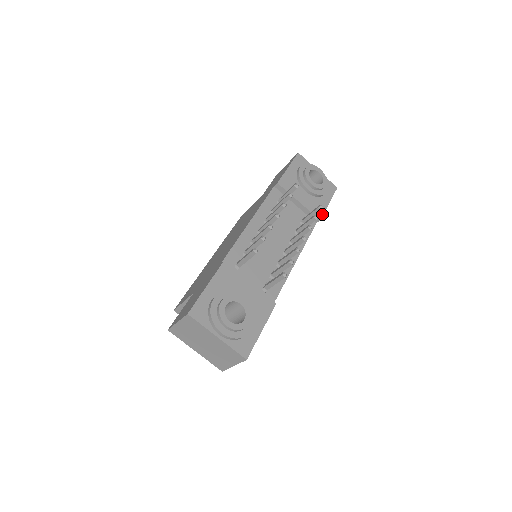
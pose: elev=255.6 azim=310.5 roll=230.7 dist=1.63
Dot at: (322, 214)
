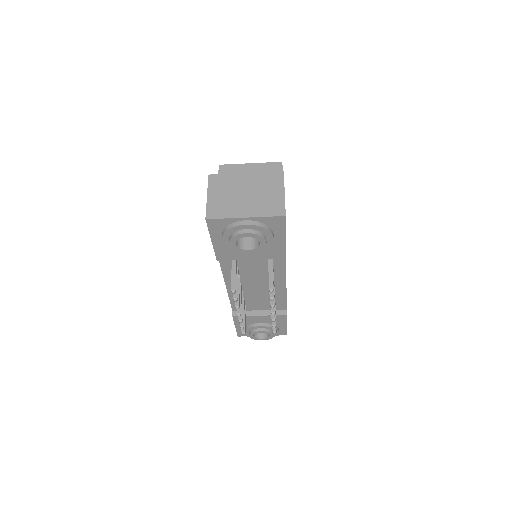
Dot at: (284, 253)
